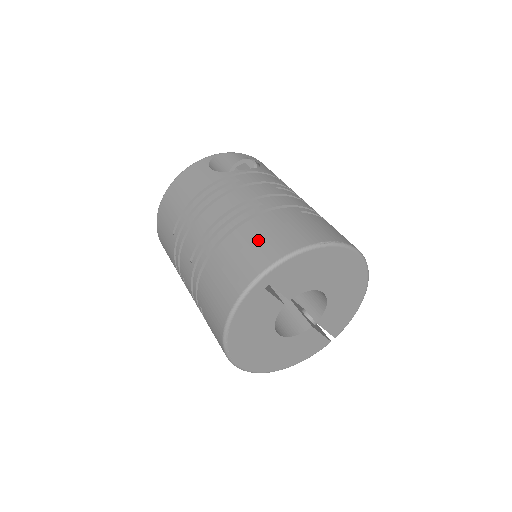
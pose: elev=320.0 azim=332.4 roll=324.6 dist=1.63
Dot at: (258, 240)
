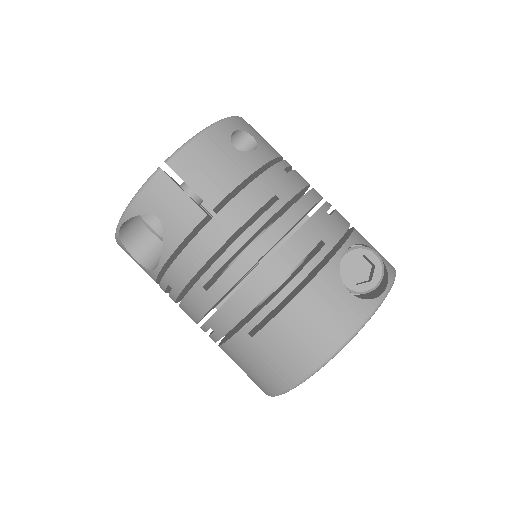
Dot at: occluded
